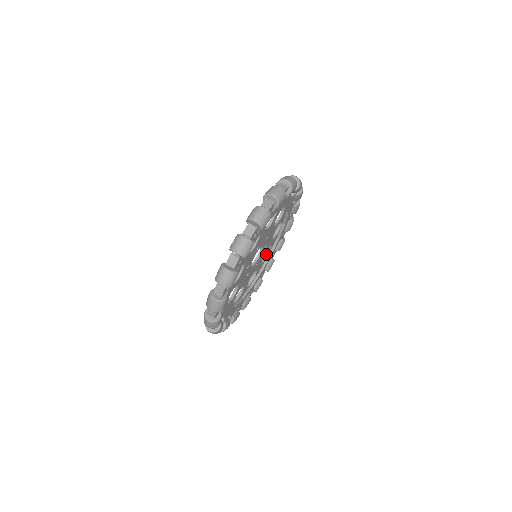
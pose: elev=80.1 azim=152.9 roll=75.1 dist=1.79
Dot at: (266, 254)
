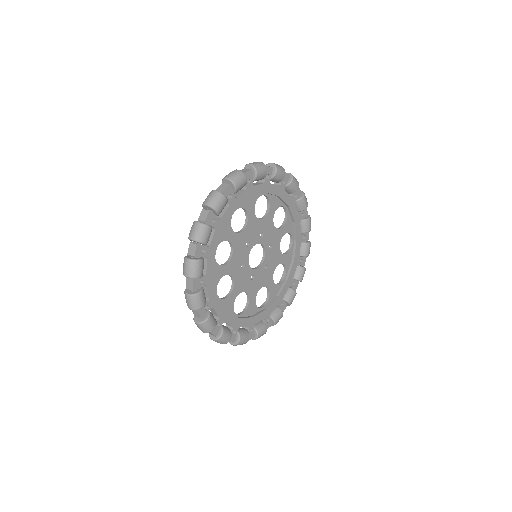
Dot at: (284, 210)
